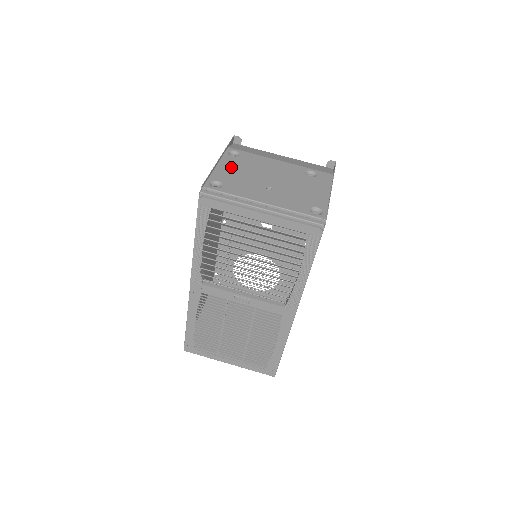
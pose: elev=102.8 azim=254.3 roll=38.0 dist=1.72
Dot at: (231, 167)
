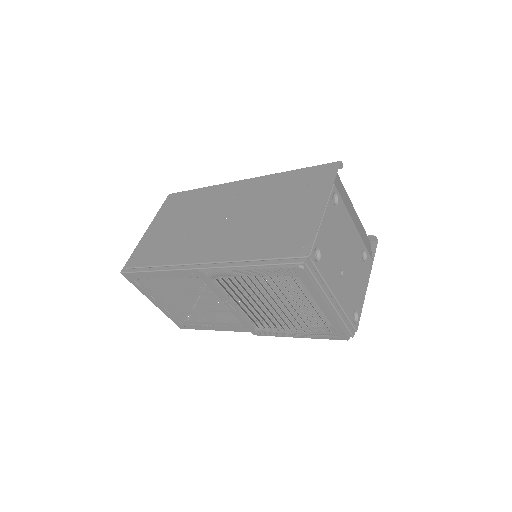
Dot at: (330, 226)
